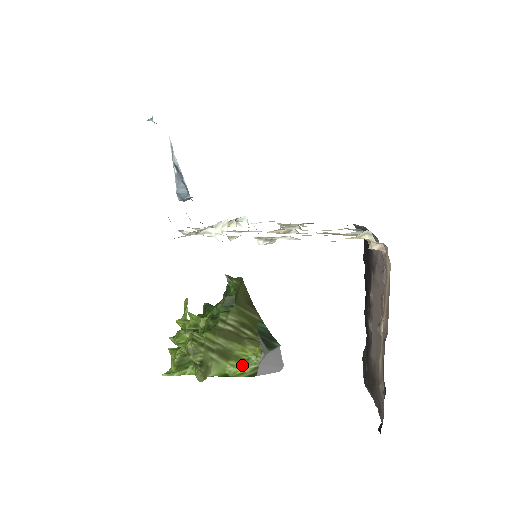
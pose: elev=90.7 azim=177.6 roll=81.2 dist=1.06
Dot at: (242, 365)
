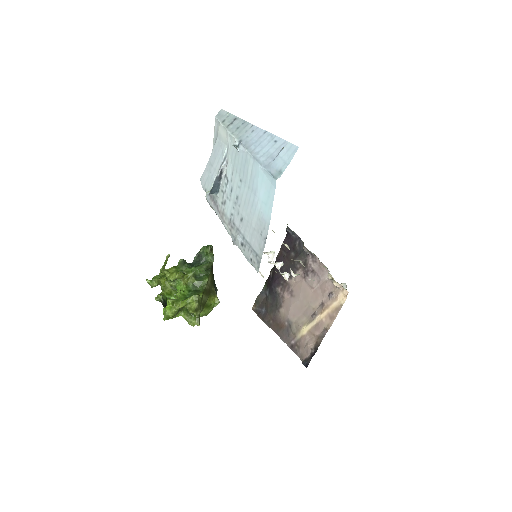
Dot at: (207, 310)
